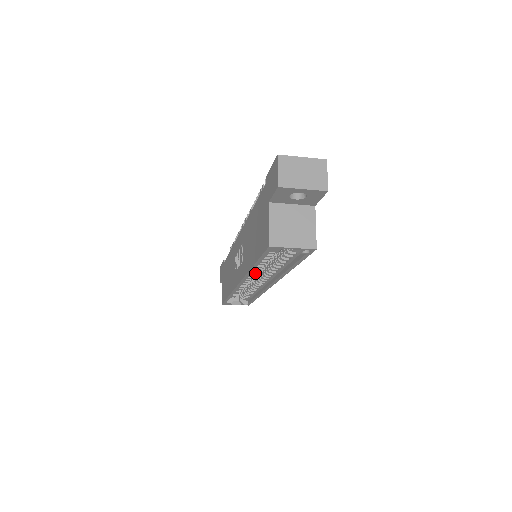
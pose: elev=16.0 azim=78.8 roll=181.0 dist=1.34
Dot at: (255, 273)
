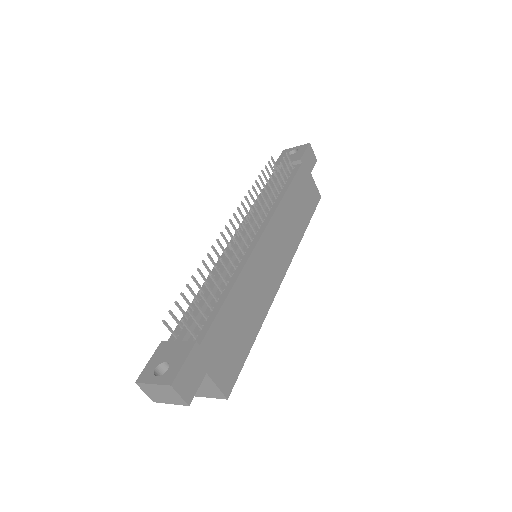
Dot at: occluded
